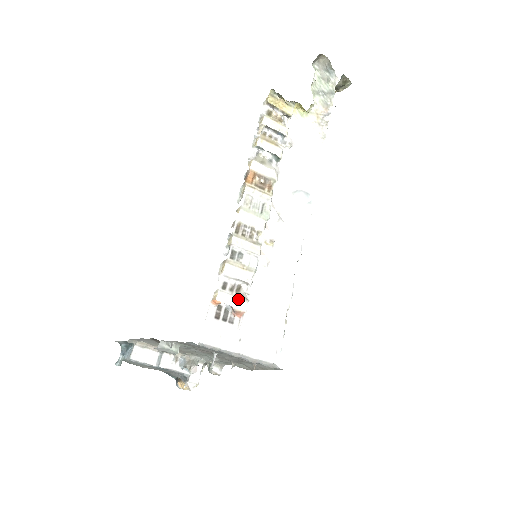
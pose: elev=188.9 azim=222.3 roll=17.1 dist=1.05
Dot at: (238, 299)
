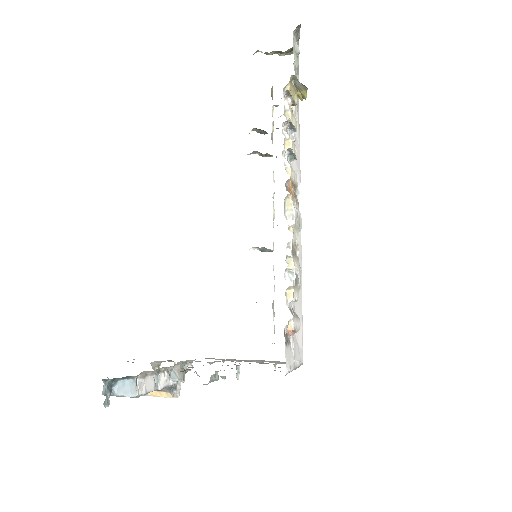
Dot at: (298, 321)
